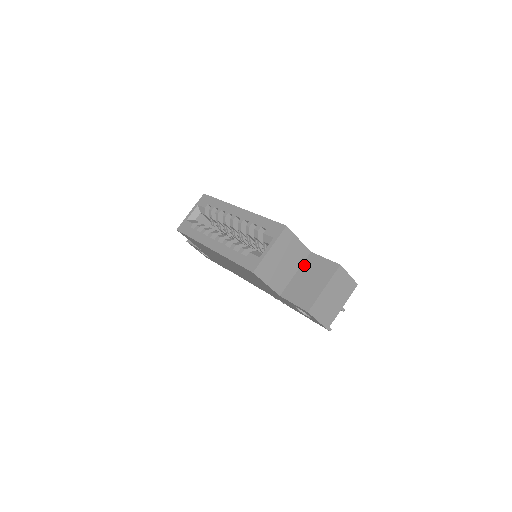
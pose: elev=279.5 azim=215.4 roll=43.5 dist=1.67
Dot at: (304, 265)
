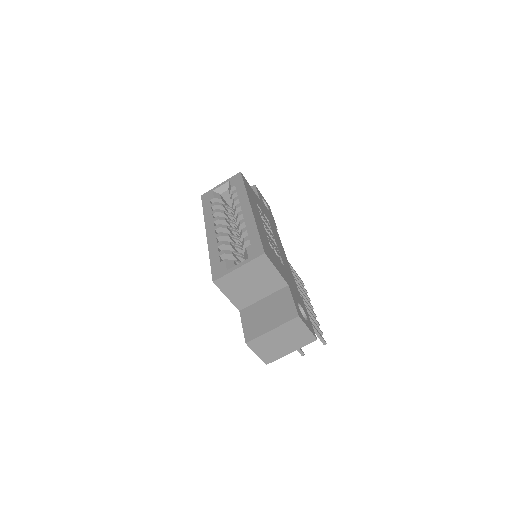
Dot at: (275, 295)
